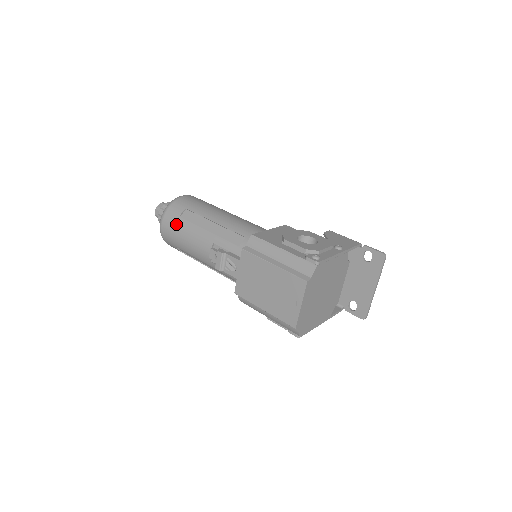
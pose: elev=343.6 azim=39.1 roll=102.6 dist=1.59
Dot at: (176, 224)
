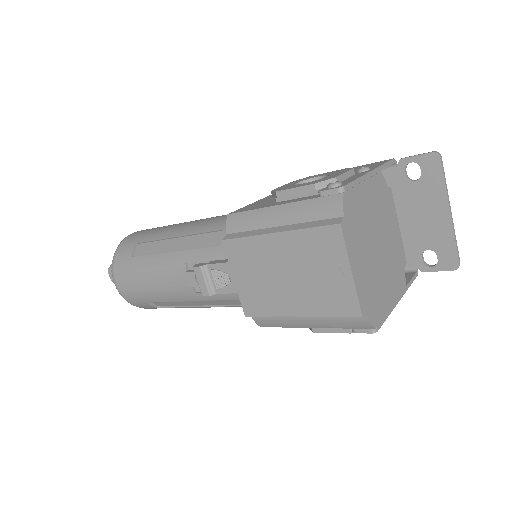
Dot at: (131, 269)
